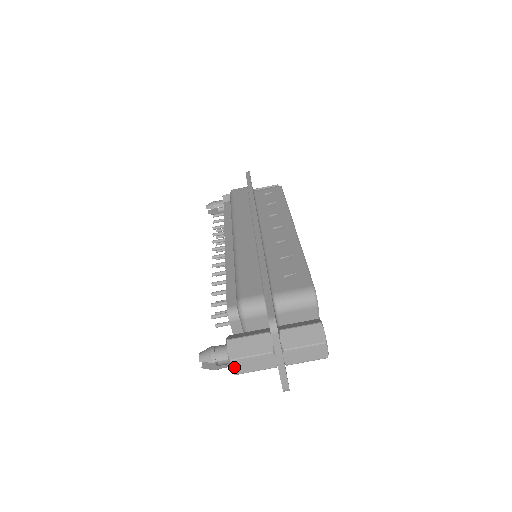
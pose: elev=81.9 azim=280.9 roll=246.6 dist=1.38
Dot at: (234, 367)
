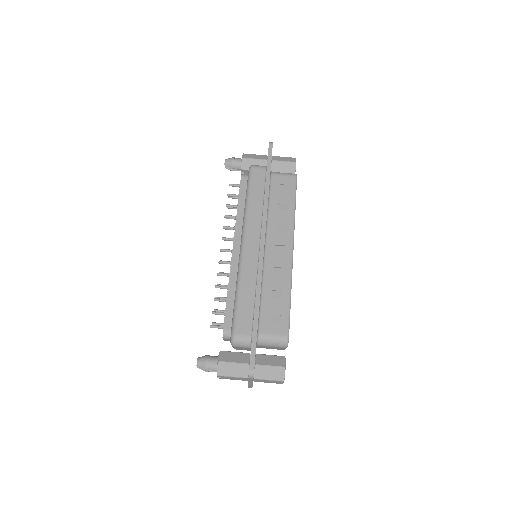
Dot at: occluded
